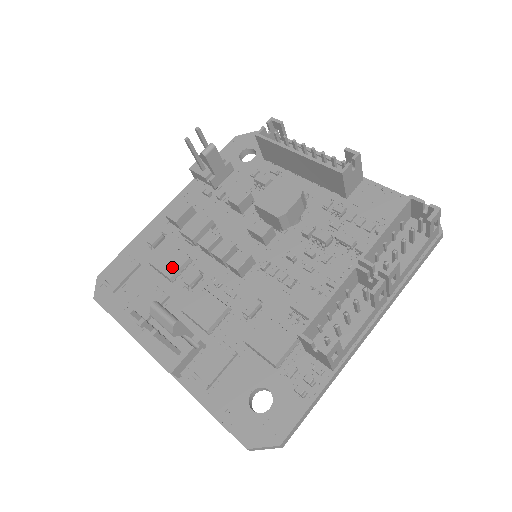
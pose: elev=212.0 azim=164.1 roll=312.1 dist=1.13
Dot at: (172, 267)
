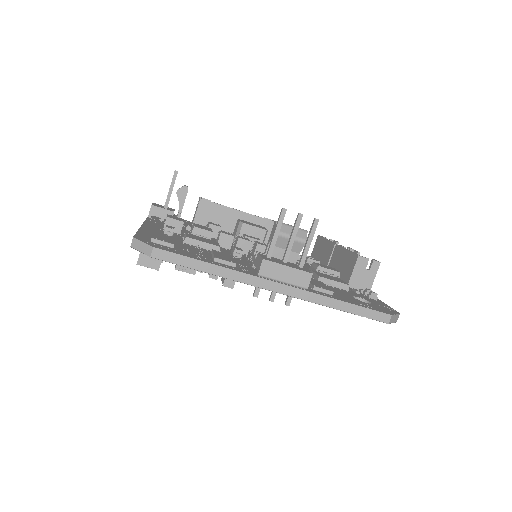
Dot at: (212, 242)
